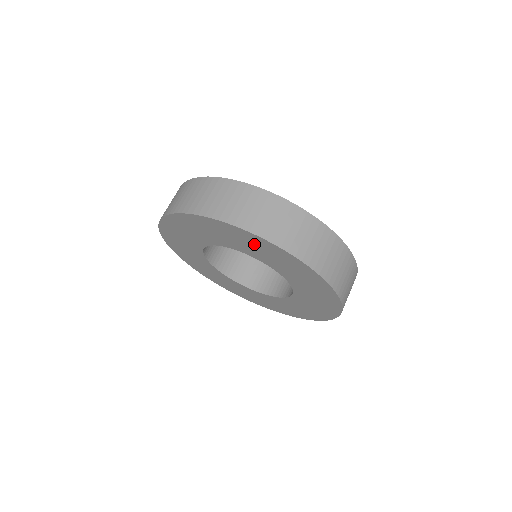
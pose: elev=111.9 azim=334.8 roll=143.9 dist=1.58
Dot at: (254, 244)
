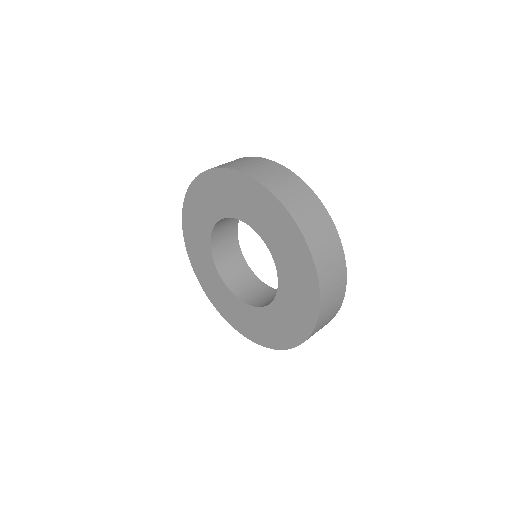
Dot at: (212, 190)
